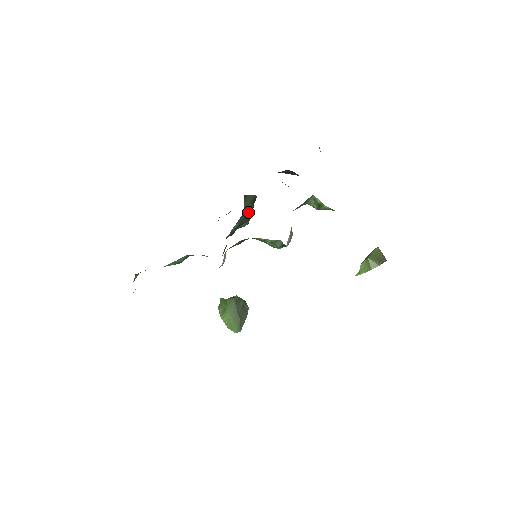
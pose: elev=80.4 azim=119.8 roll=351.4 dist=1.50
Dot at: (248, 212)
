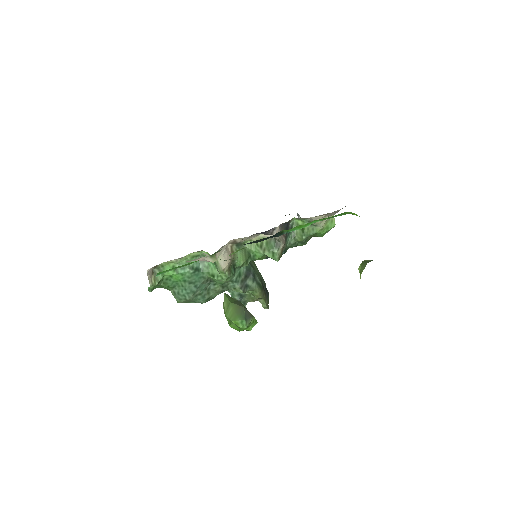
Dot at: (256, 275)
